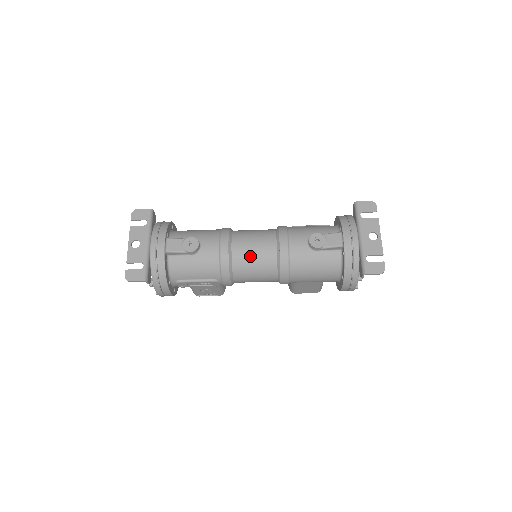
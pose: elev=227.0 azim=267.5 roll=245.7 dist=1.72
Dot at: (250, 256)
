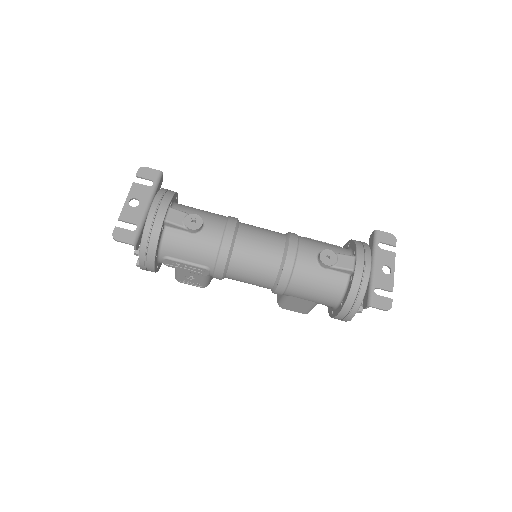
Dot at: (253, 253)
